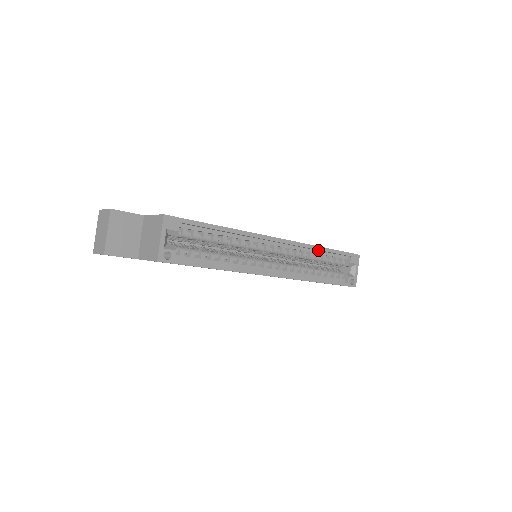
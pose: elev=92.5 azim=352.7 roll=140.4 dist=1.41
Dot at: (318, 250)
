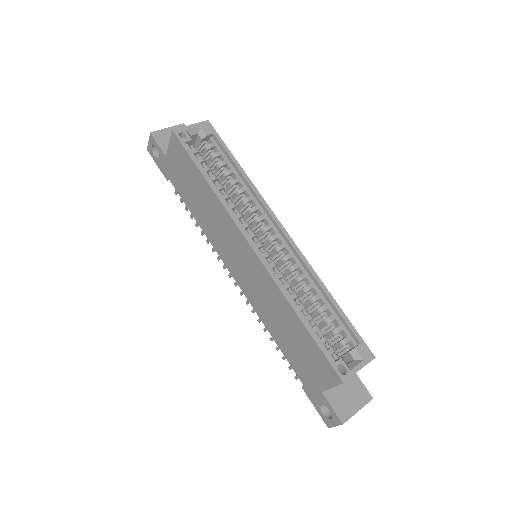
Dot at: (322, 292)
